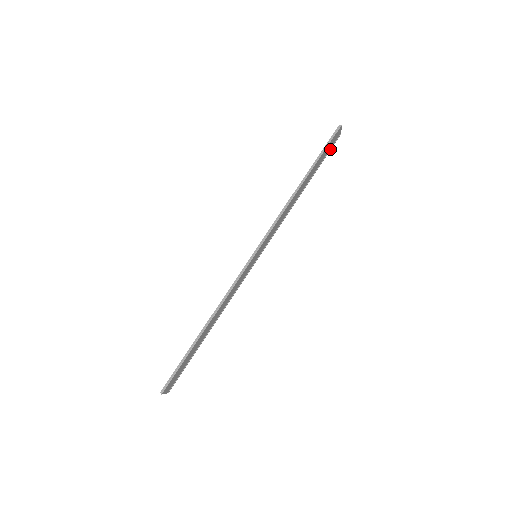
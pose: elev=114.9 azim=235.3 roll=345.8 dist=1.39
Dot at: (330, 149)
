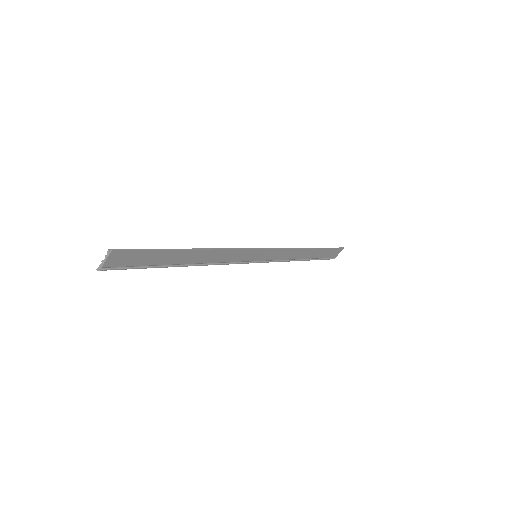
Dot at: (326, 258)
